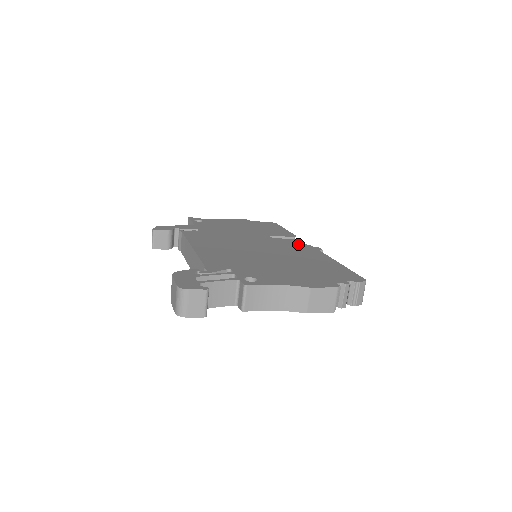
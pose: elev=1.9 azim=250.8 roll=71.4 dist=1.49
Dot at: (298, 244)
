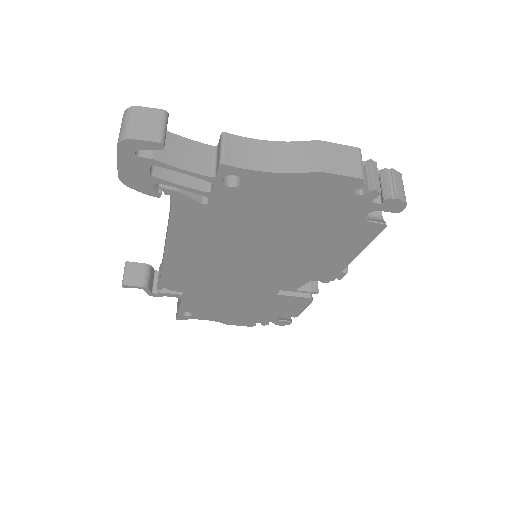
Dot at: occluded
